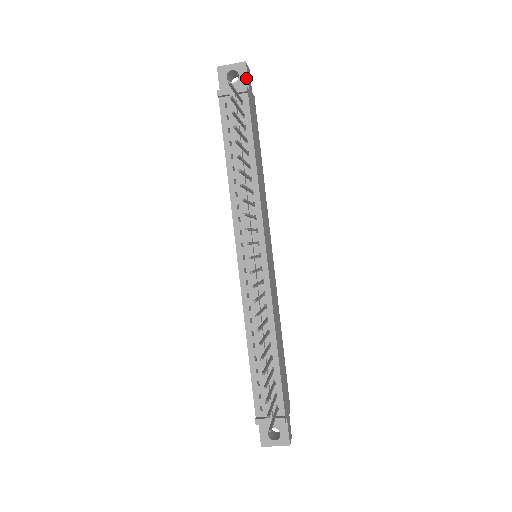
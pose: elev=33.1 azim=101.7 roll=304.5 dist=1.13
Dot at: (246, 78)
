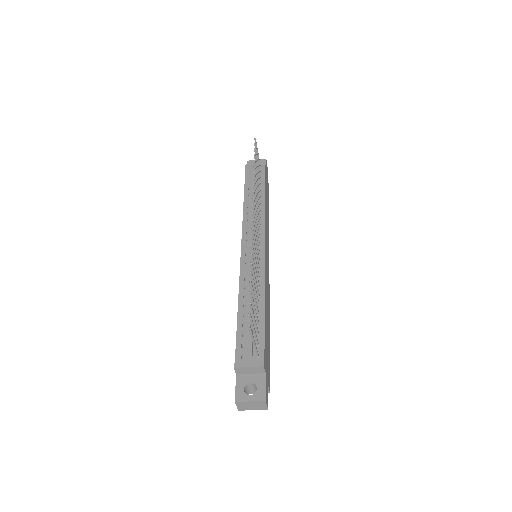
Dot at: occluded
